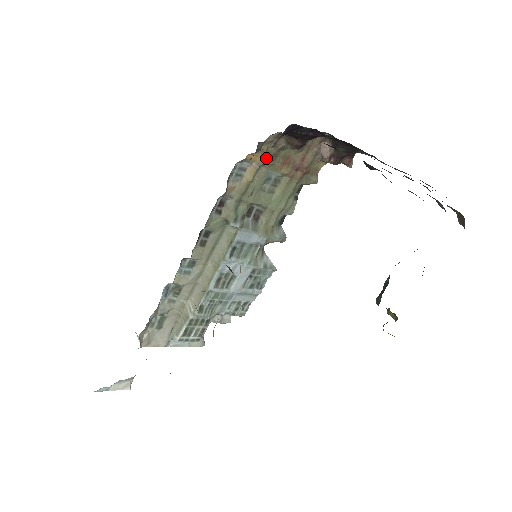
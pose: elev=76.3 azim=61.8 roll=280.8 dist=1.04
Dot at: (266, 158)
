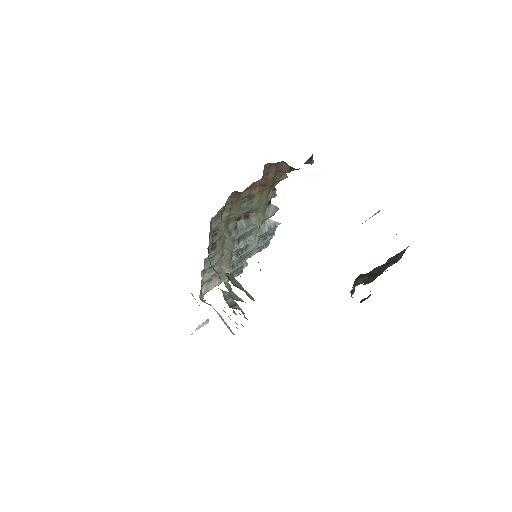
Dot at: (233, 202)
